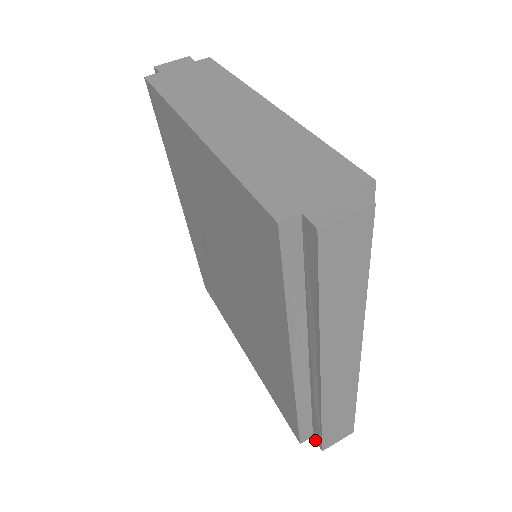
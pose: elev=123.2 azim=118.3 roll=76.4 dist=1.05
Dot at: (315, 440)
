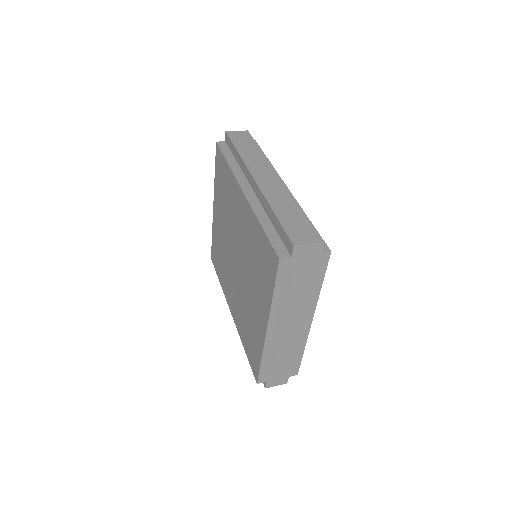
Dot at: (292, 254)
